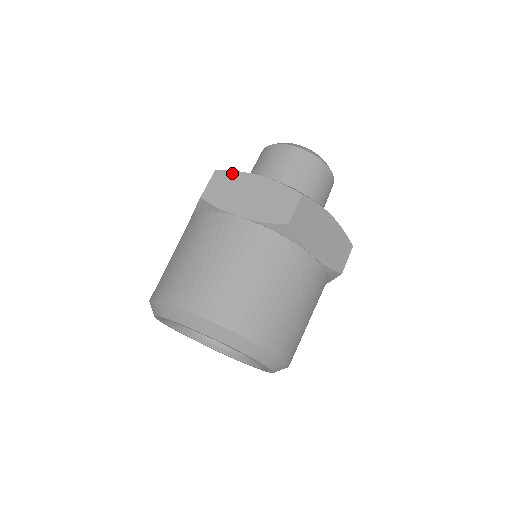
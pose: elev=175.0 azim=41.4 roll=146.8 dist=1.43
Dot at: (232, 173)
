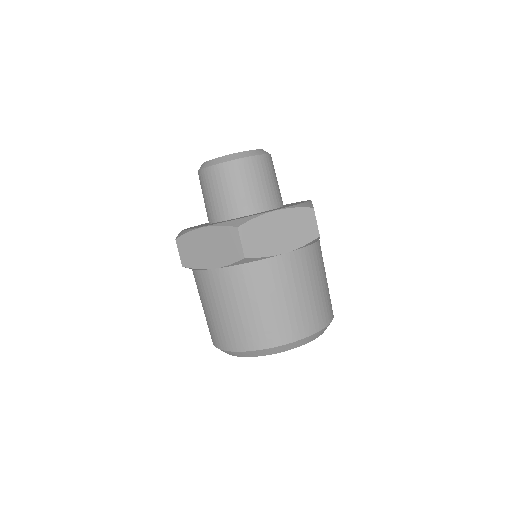
Dot at: (186, 236)
